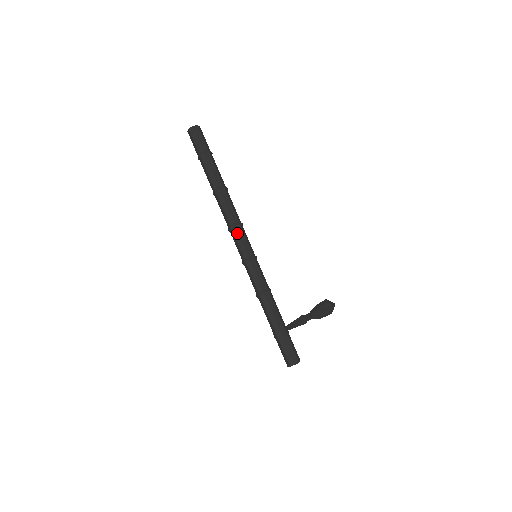
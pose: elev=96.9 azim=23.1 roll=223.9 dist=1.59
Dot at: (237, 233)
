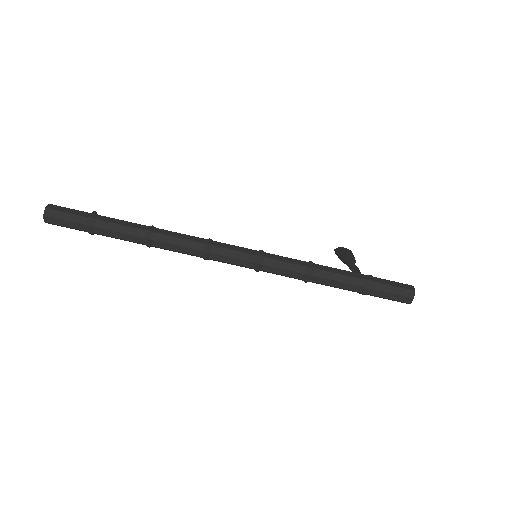
Dot at: (218, 249)
